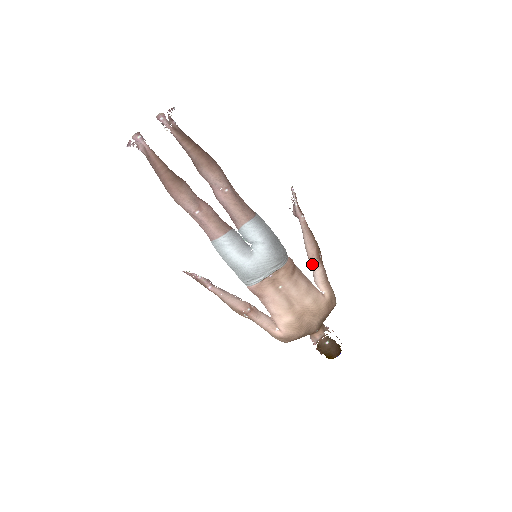
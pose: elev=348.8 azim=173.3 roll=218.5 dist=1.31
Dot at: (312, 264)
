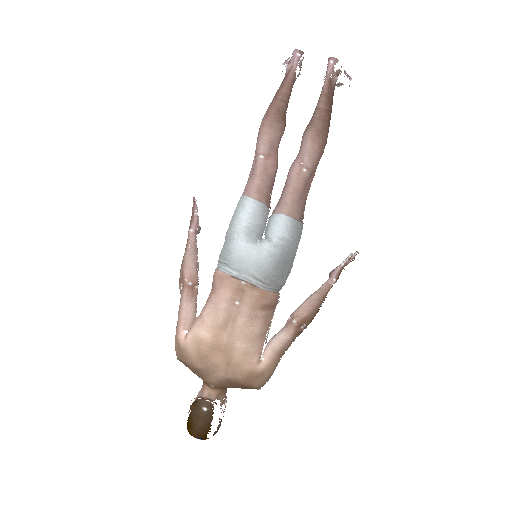
Dot at: (287, 323)
